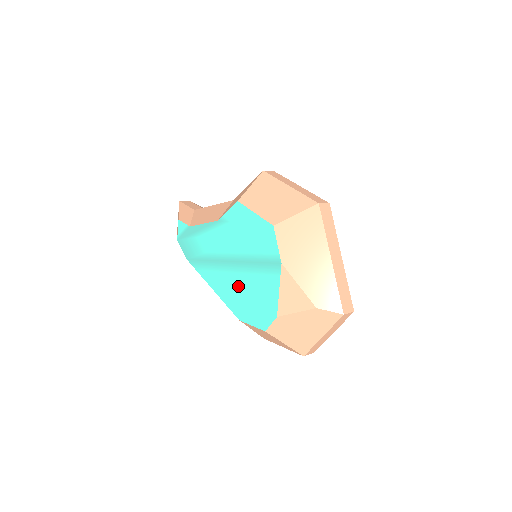
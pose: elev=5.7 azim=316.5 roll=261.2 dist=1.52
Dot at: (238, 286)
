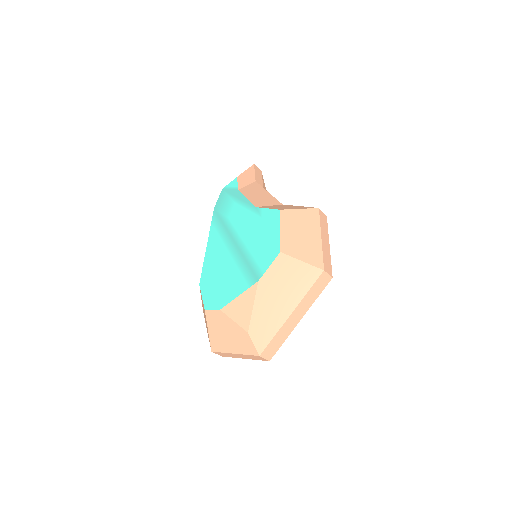
Dot at: (222, 263)
